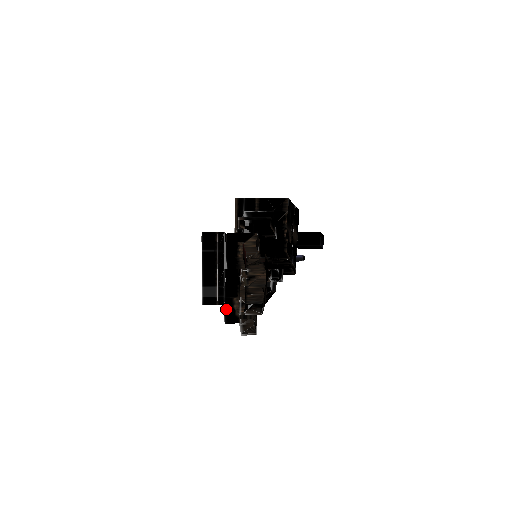
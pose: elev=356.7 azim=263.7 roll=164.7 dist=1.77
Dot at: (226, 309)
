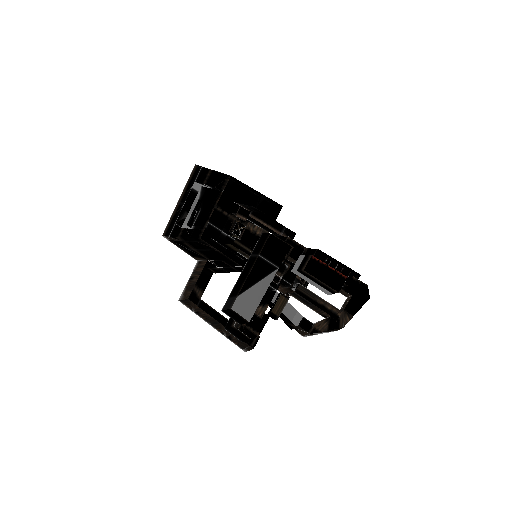
Dot at: (229, 321)
